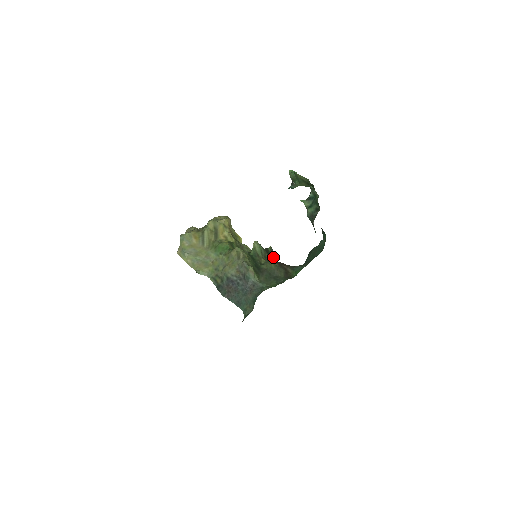
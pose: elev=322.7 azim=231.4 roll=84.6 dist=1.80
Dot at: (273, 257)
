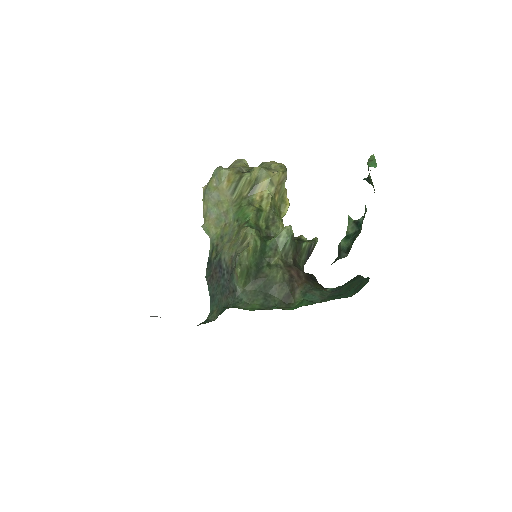
Dot at: (305, 256)
